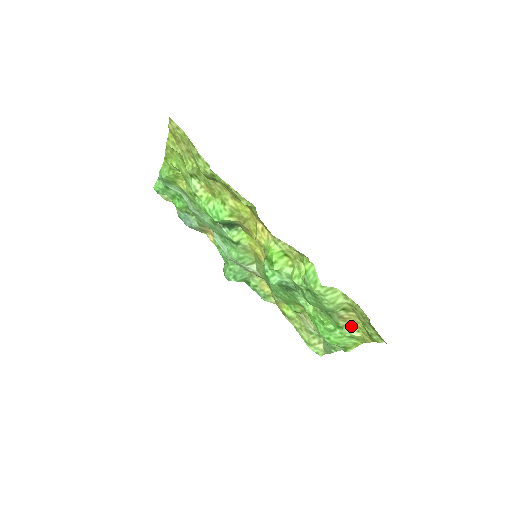
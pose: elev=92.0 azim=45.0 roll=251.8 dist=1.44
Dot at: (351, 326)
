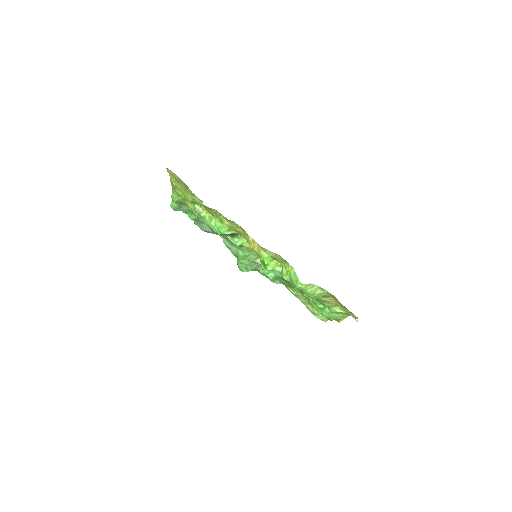
Dot at: (335, 306)
